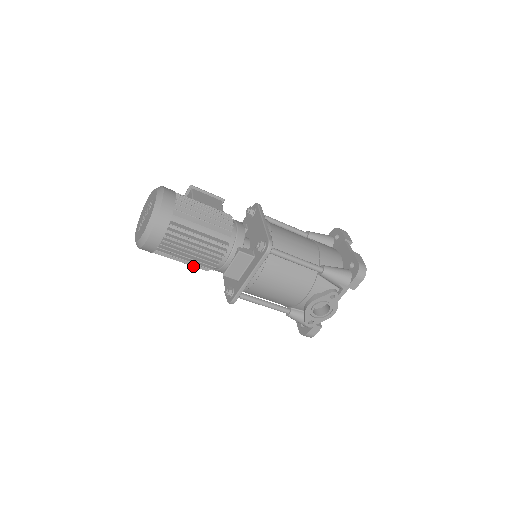
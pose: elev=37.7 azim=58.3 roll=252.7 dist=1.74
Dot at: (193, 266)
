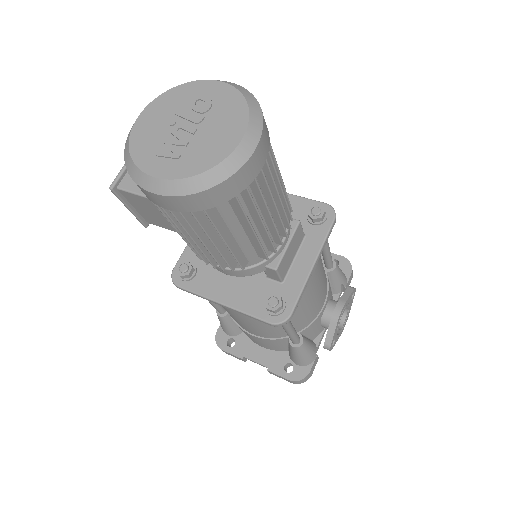
Dot at: (234, 256)
